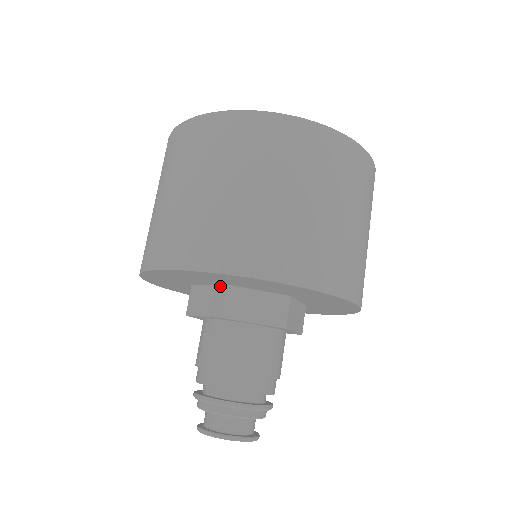
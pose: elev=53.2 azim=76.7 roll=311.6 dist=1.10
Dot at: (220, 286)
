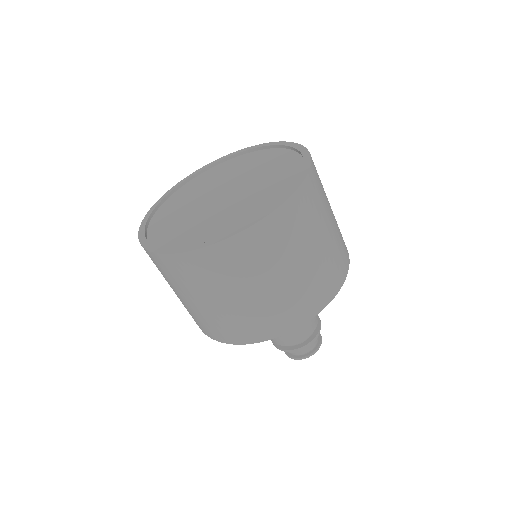
Dot at: occluded
